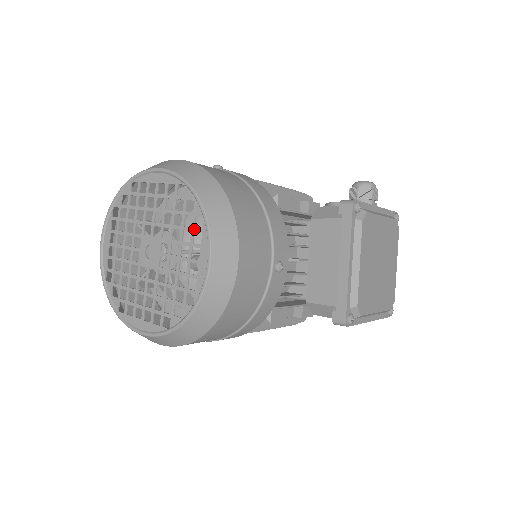
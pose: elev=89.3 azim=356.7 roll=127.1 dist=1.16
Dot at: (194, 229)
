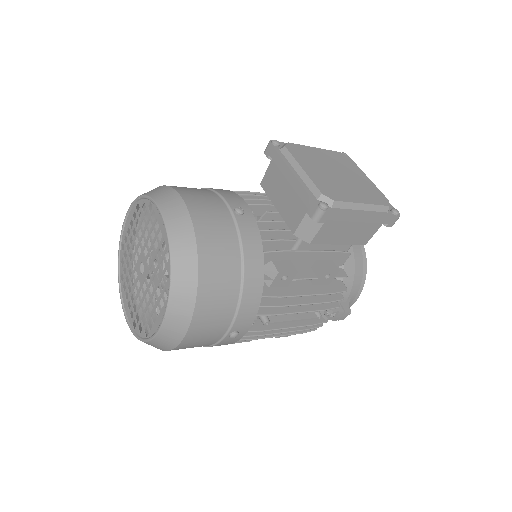
Dot at: (150, 215)
